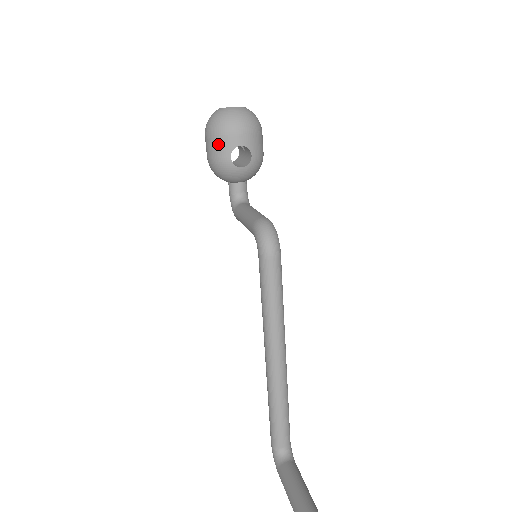
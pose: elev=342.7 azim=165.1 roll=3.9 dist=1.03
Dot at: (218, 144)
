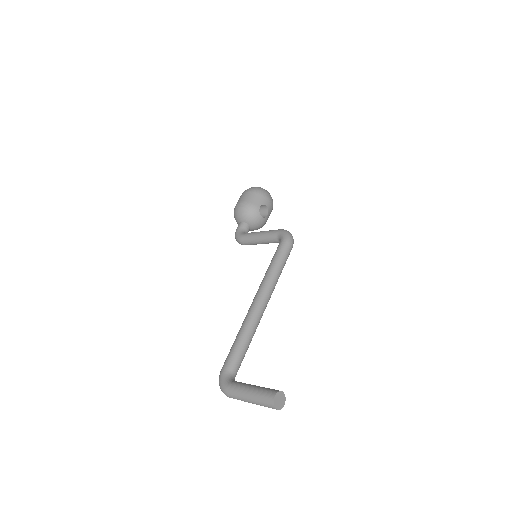
Dot at: (257, 197)
